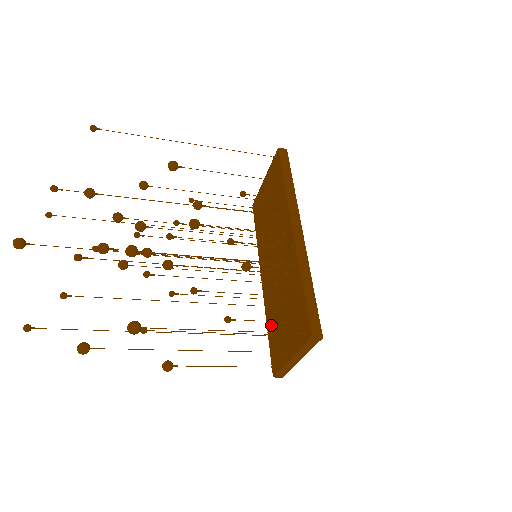
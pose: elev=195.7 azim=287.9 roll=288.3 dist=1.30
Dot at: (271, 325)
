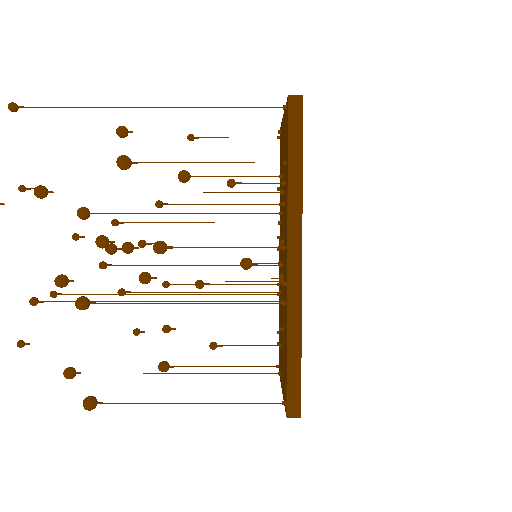
Dot at: occluded
